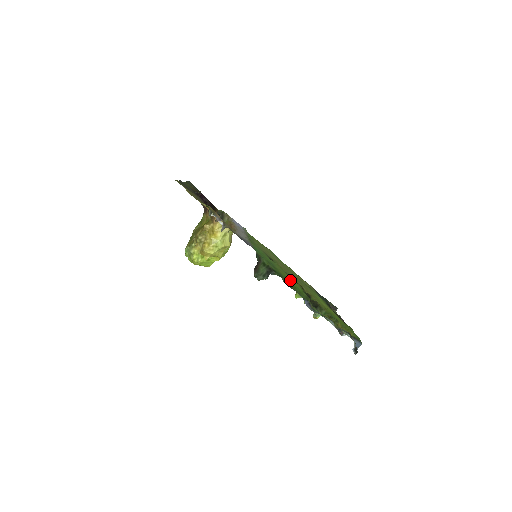
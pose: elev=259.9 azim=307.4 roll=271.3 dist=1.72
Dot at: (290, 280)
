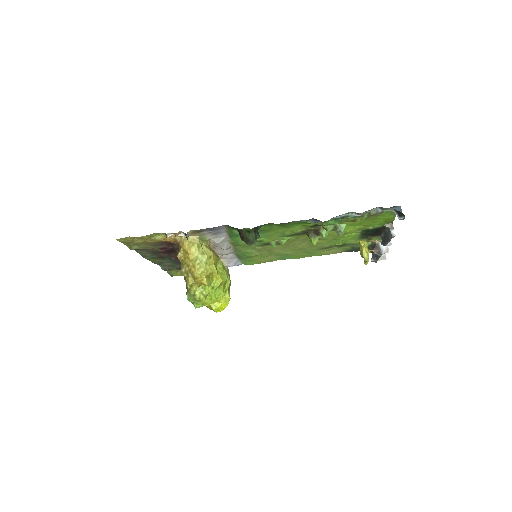
Dot at: (287, 227)
